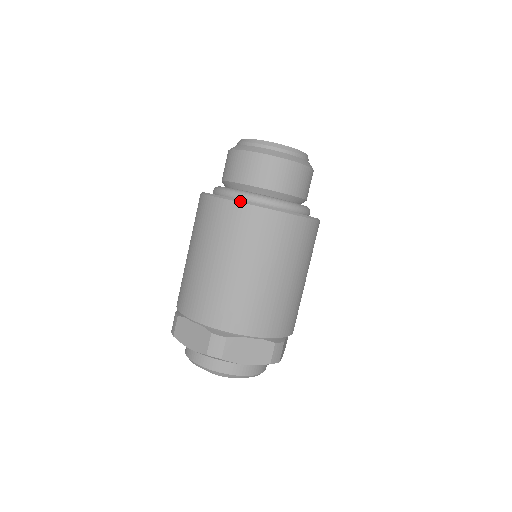
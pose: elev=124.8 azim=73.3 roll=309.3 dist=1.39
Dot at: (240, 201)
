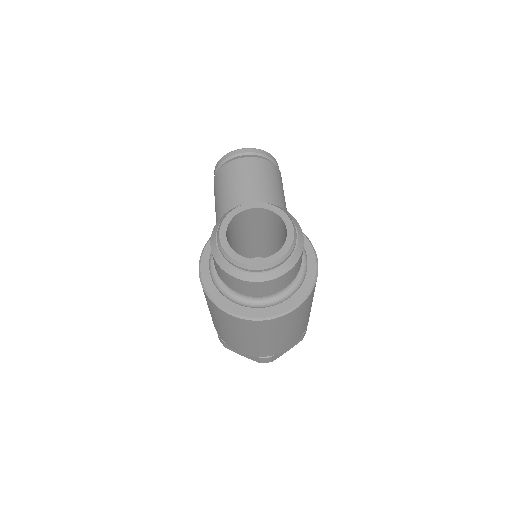
Dot at: (256, 320)
